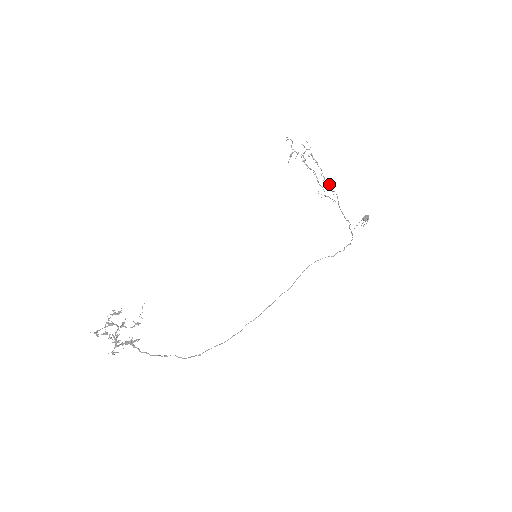
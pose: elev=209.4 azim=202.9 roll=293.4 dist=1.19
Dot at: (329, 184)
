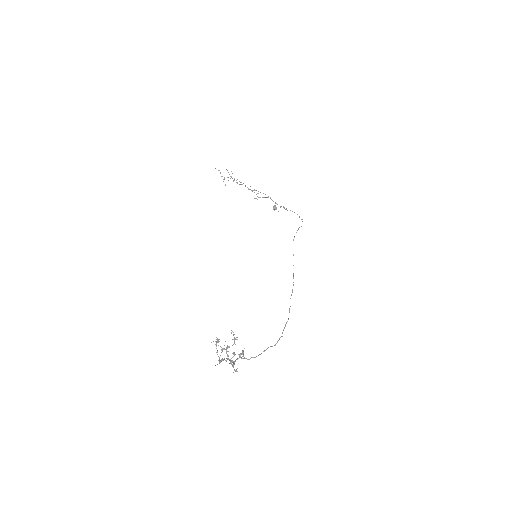
Dot at: (253, 190)
